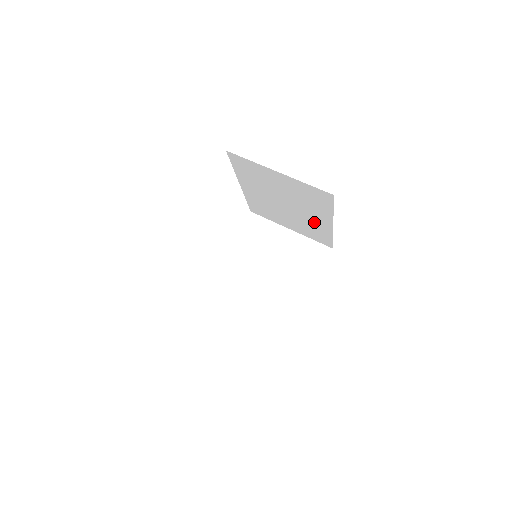
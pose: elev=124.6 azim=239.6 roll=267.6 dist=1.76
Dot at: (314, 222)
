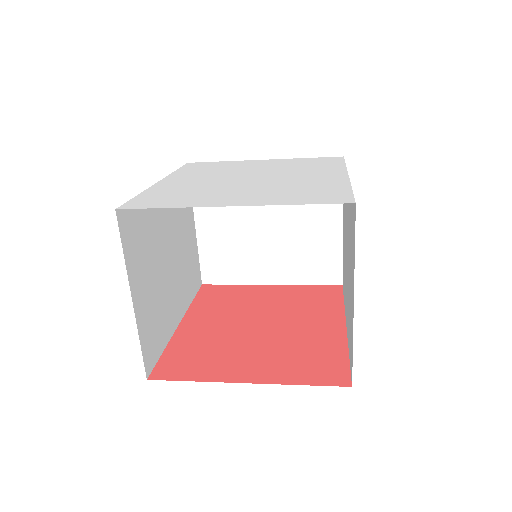
Dot at: occluded
